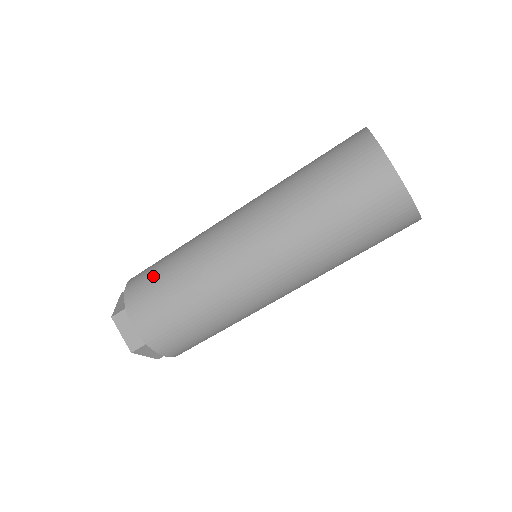
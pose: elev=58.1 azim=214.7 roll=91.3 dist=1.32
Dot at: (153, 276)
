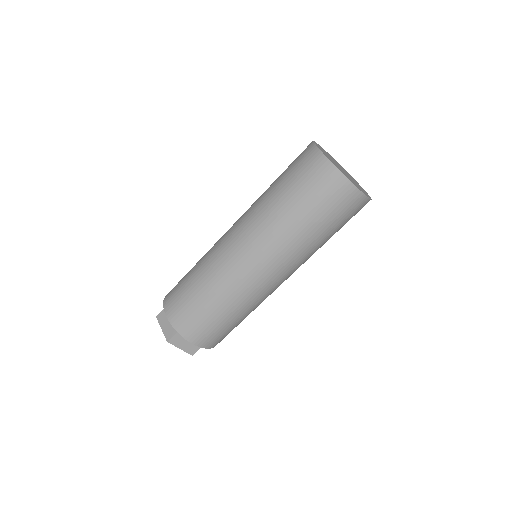
Dot at: (190, 306)
